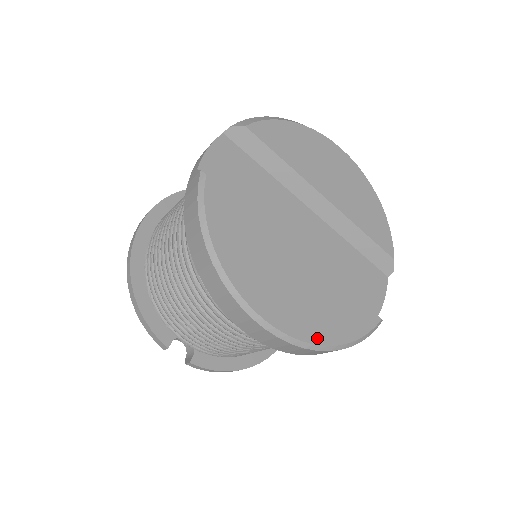
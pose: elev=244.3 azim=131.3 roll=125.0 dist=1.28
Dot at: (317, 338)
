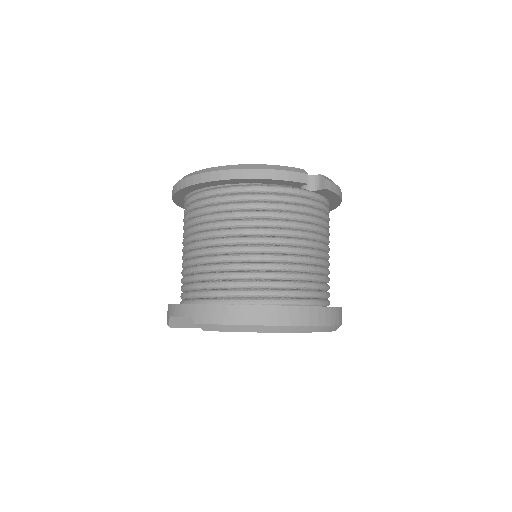
Dot at: occluded
